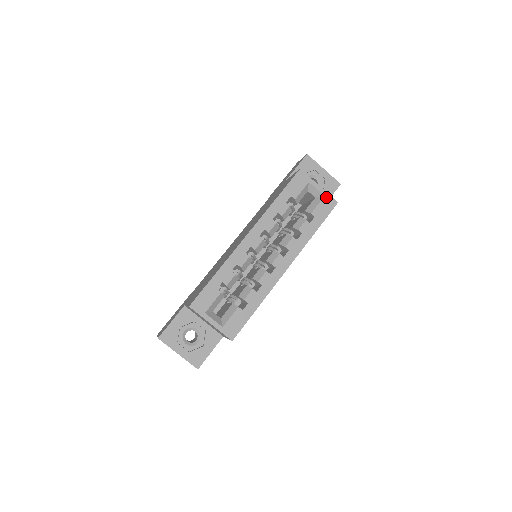
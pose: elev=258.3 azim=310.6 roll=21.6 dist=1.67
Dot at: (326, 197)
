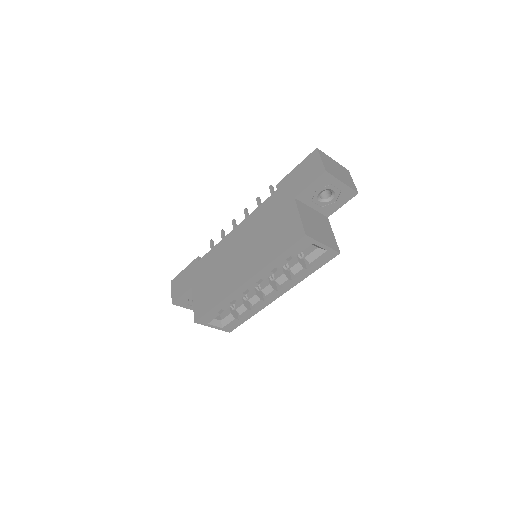
Dot at: (329, 251)
